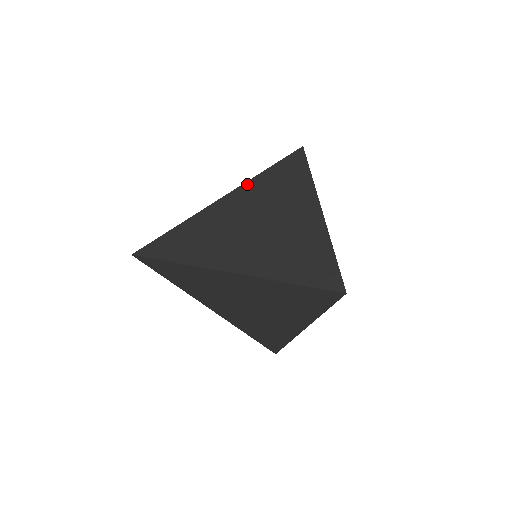
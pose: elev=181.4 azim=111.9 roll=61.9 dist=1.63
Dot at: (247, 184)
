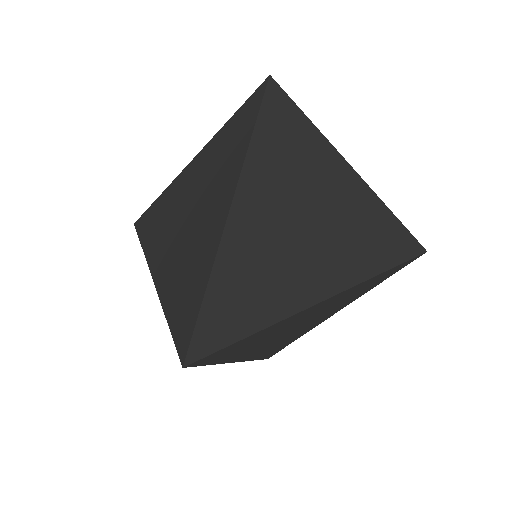
Dot at: (251, 155)
